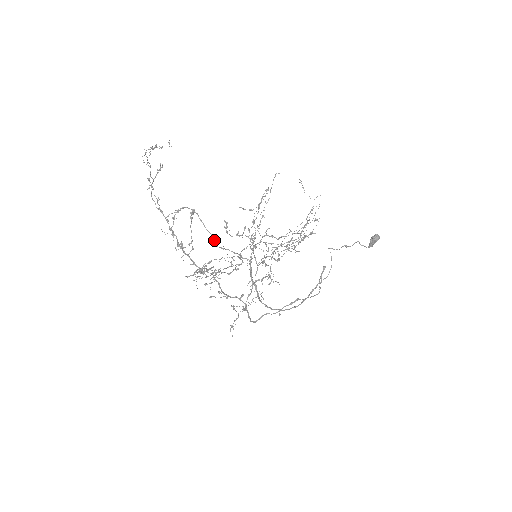
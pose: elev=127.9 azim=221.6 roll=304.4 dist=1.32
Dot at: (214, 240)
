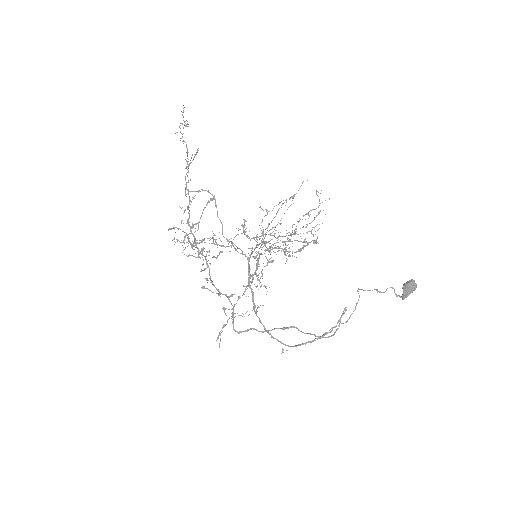
Dot at: (222, 229)
